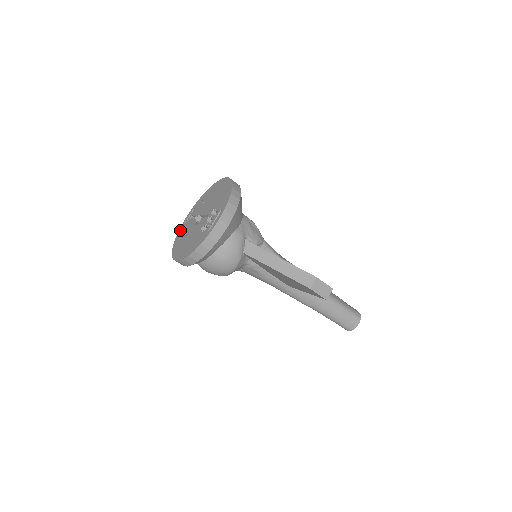
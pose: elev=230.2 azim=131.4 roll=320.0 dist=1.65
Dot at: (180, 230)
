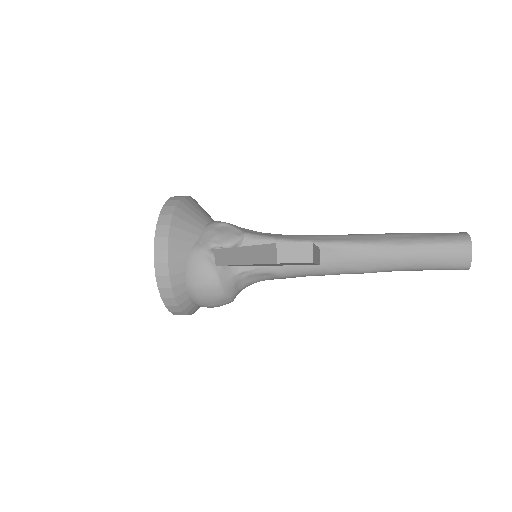
Dot at: occluded
